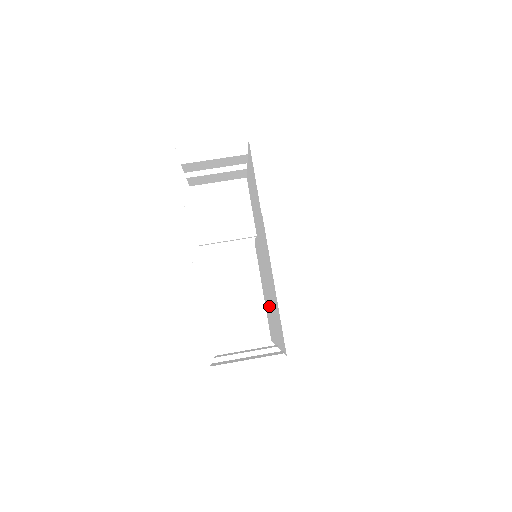
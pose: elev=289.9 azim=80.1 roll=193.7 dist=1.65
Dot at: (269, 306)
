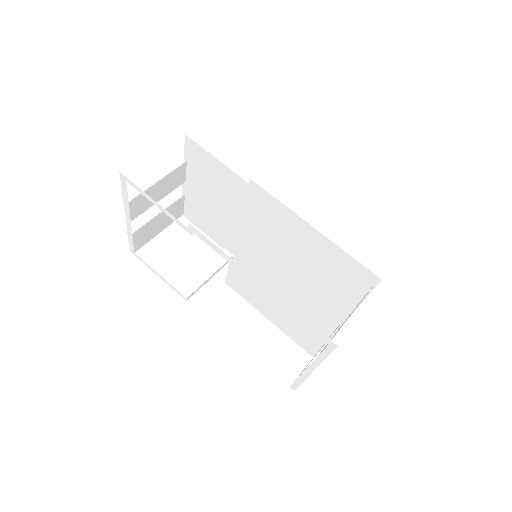
Dot at: (298, 304)
